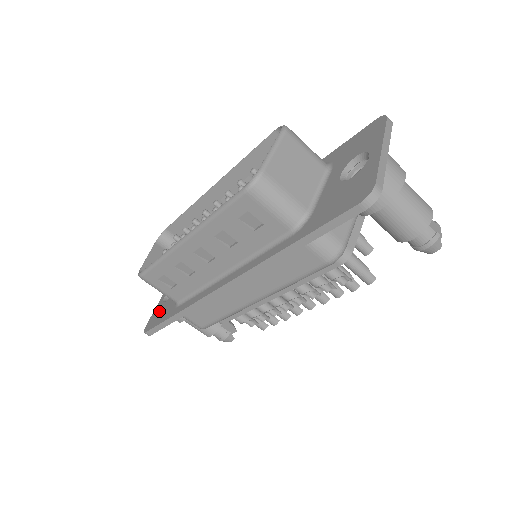
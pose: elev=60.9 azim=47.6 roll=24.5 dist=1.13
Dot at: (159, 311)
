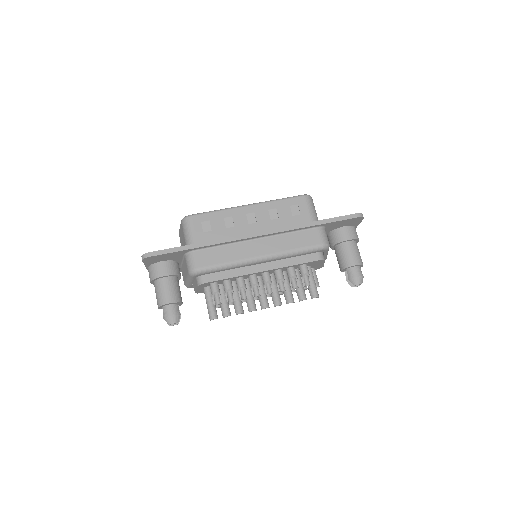
Dot at: occluded
